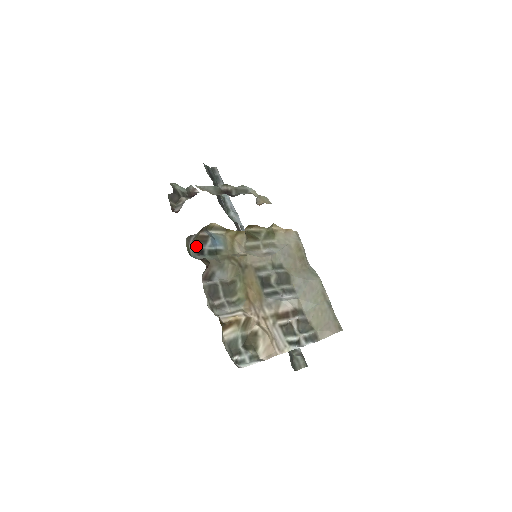
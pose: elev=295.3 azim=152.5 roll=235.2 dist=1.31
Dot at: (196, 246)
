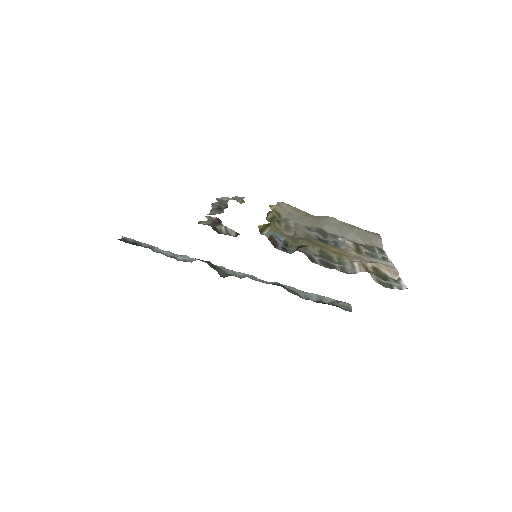
Dot at: (276, 248)
